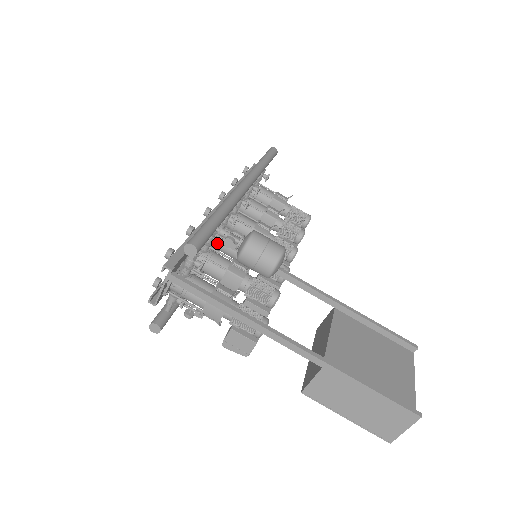
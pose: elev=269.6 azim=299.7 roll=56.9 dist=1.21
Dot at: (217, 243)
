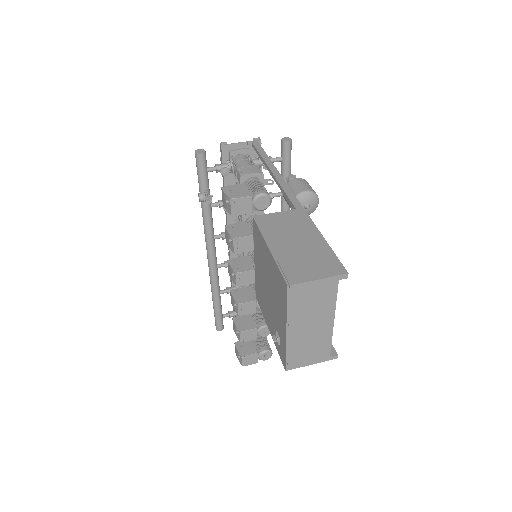
Dot at: occluded
